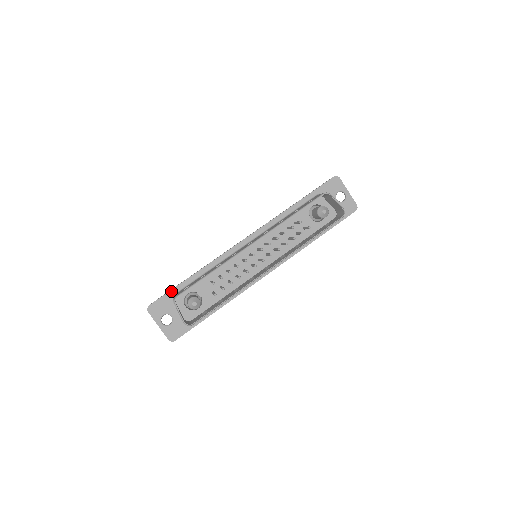
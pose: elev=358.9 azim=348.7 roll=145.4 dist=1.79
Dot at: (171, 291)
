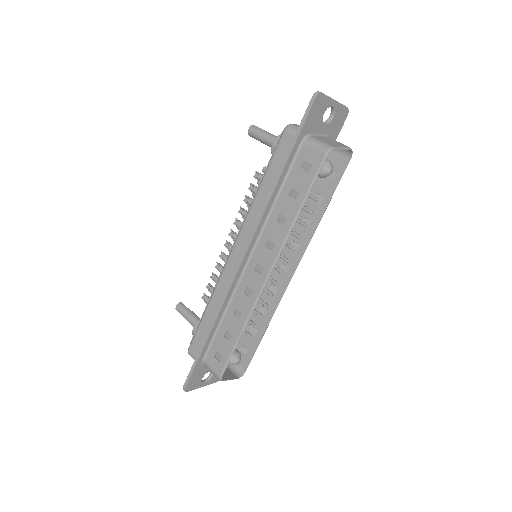
Dot at: (197, 363)
